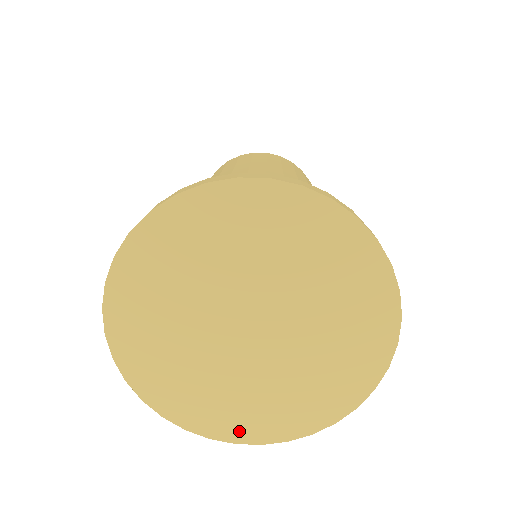
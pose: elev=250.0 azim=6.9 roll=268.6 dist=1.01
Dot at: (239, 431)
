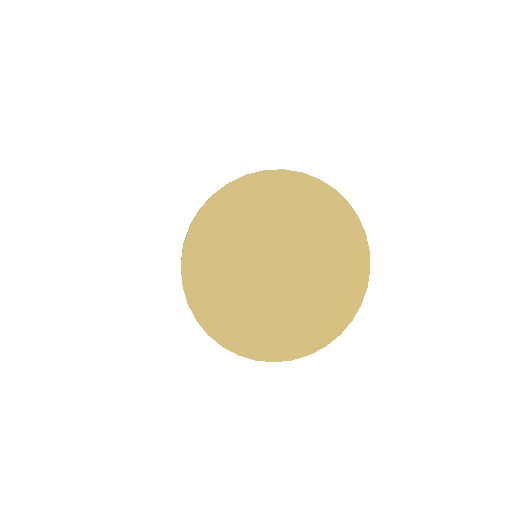
Dot at: (344, 314)
